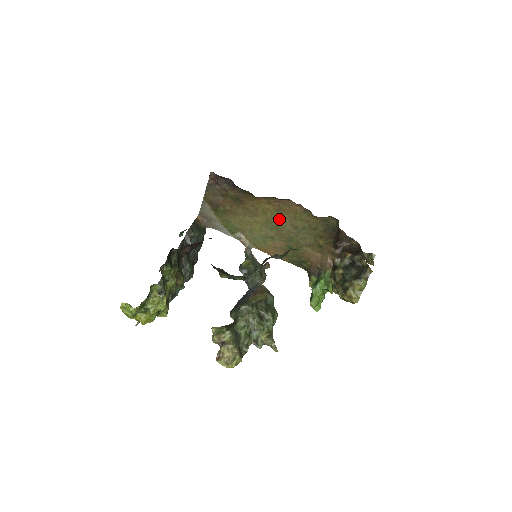
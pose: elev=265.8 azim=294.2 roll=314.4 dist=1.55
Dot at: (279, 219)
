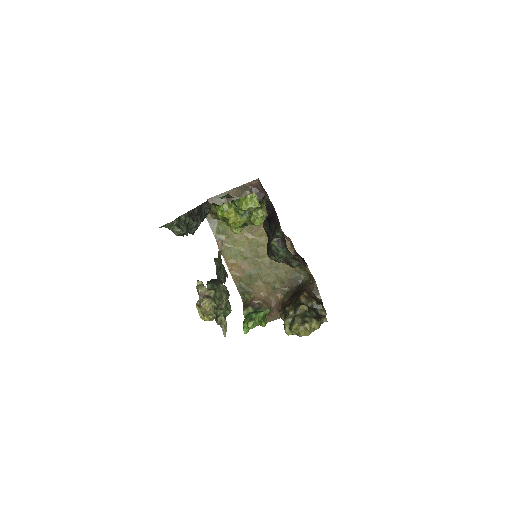
Dot at: (266, 248)
